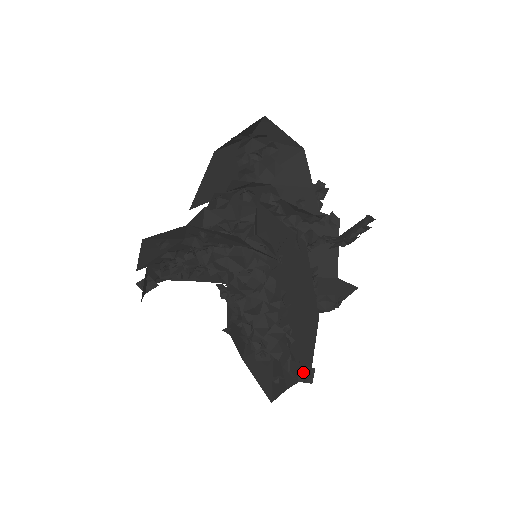
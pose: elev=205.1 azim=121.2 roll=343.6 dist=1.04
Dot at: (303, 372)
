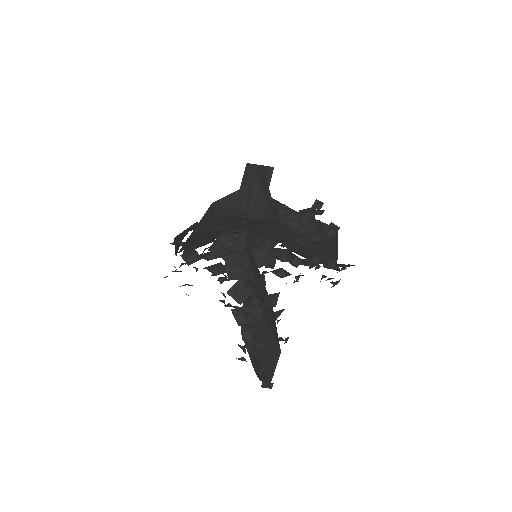
Dot at: (265, 382)
